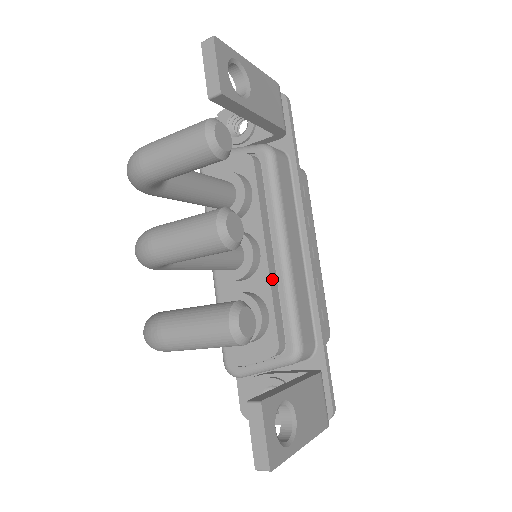
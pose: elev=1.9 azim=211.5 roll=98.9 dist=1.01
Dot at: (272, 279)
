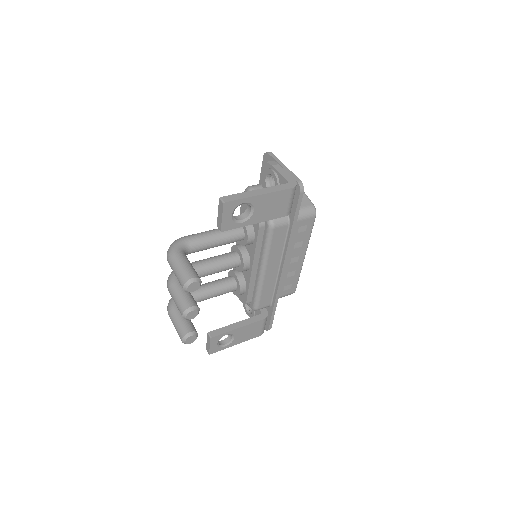
Dot at: (252, 279)
